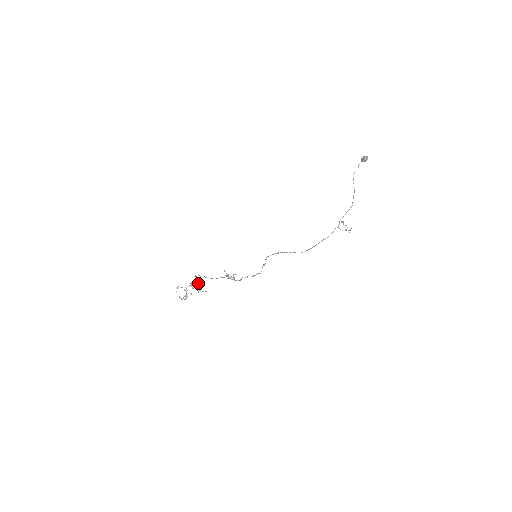
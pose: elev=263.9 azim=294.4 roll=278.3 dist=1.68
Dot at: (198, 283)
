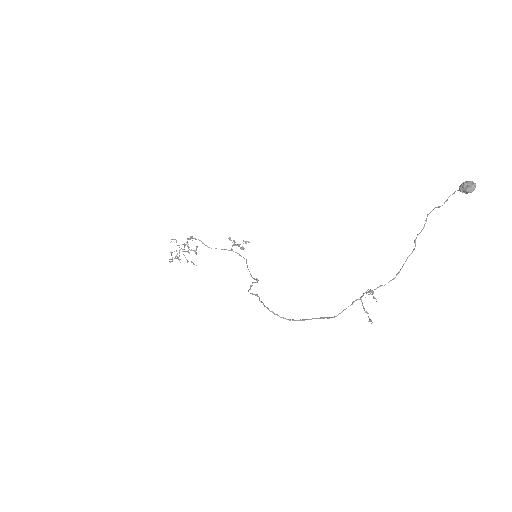
Dot at: (188, 251)
